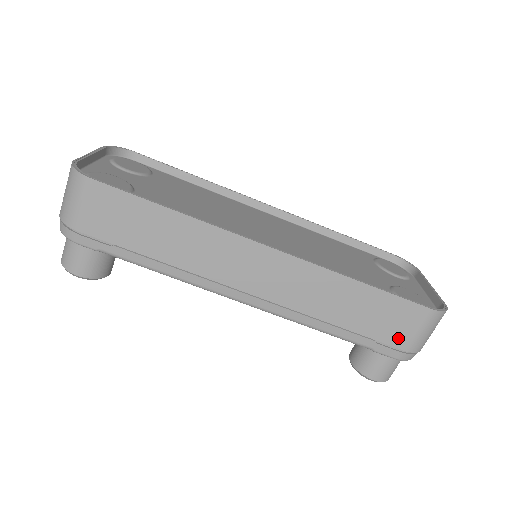
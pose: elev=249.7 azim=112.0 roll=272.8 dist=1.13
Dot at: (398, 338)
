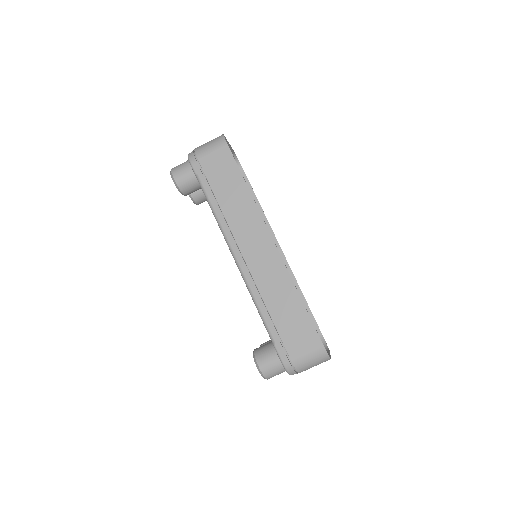
Dot at: (293, 347)
